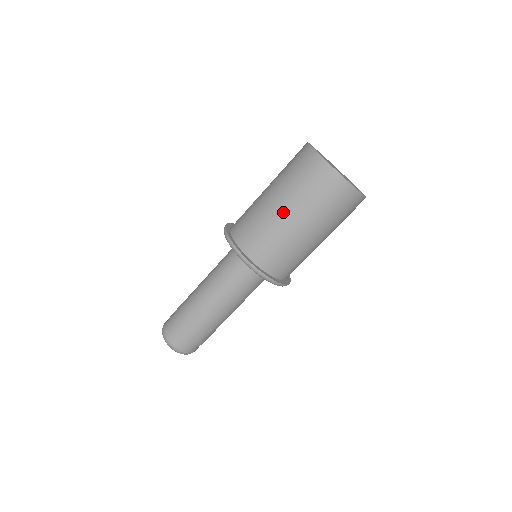
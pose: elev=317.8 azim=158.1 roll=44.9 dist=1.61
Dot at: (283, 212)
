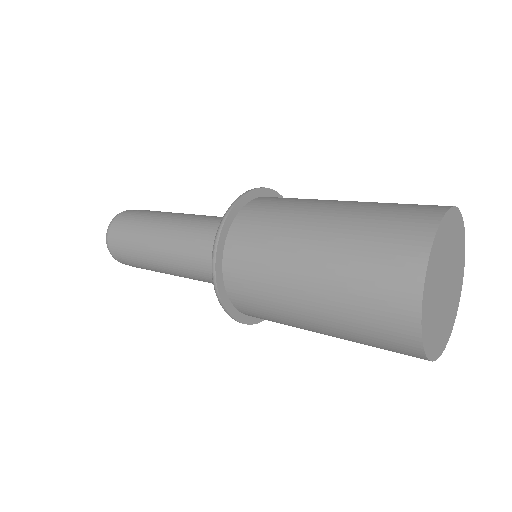
Dot at: (308, 249)
